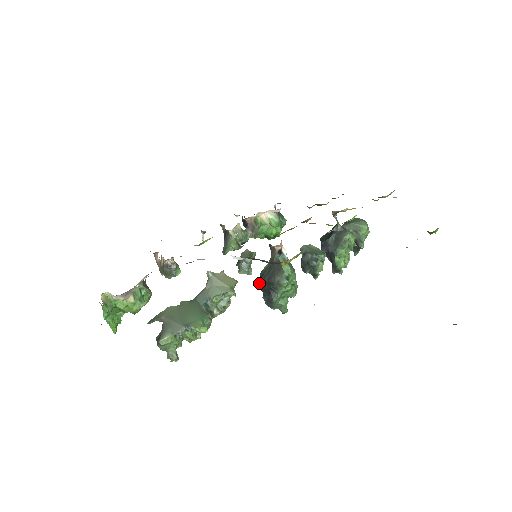
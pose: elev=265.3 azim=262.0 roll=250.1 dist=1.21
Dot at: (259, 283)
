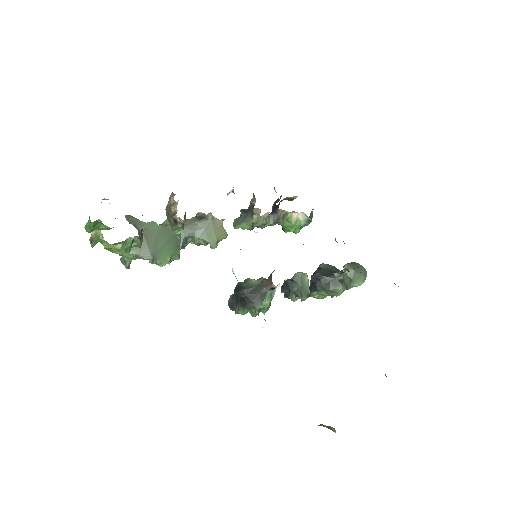
Dot at: (238, 285)
